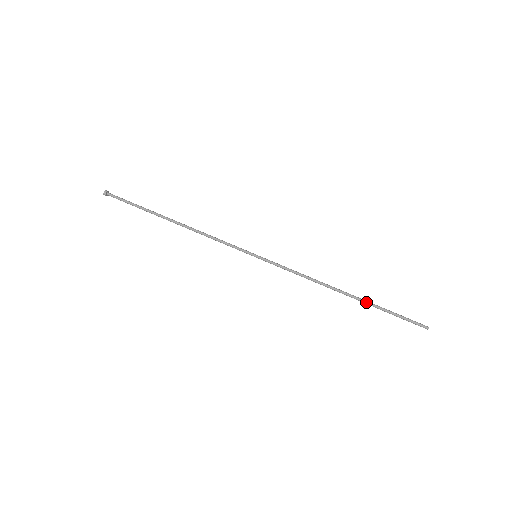
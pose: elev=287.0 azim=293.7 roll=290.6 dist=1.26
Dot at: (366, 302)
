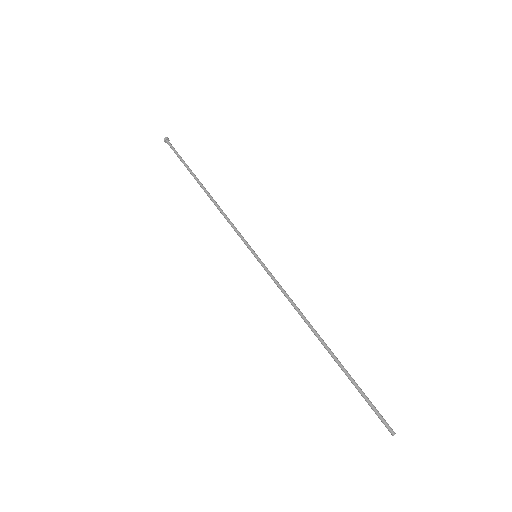
Dot at: (338, 363)
